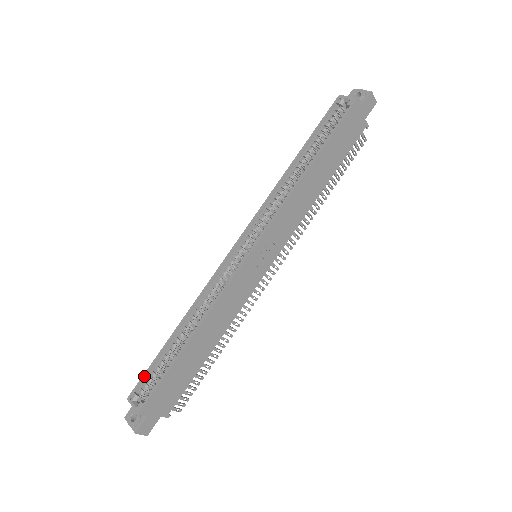
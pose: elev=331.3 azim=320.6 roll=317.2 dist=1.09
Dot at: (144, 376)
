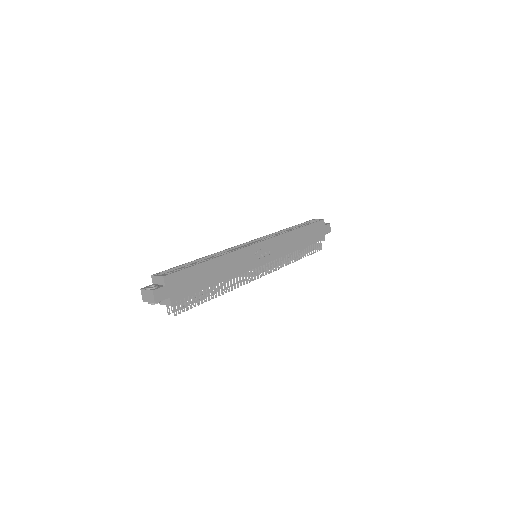
Dot at: (169, 269)
